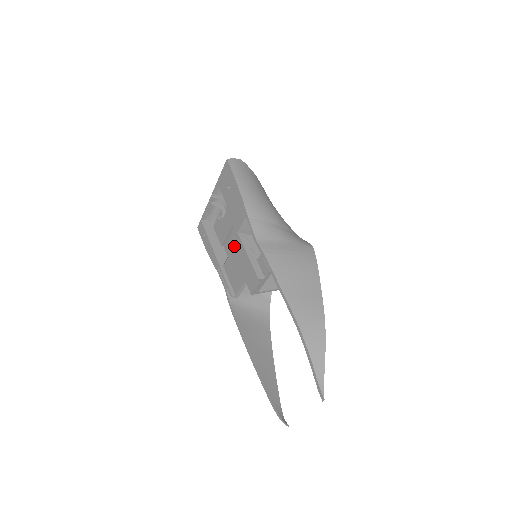
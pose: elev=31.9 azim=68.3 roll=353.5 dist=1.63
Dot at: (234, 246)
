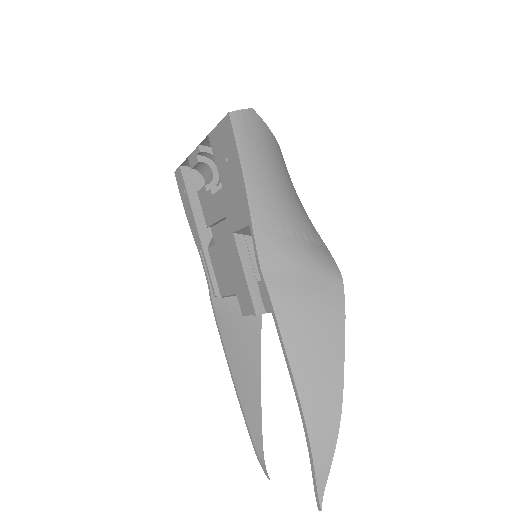
Dot at: (226, 239)
